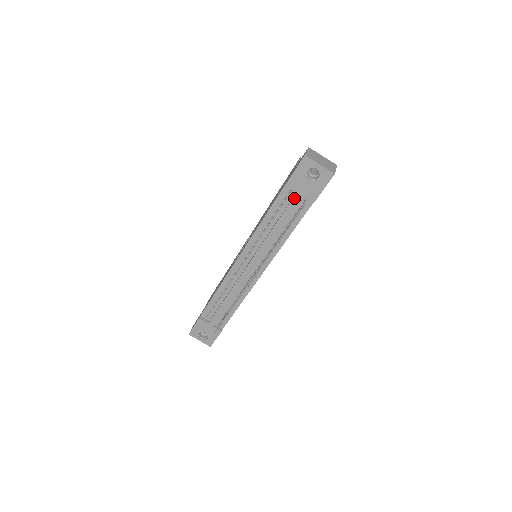
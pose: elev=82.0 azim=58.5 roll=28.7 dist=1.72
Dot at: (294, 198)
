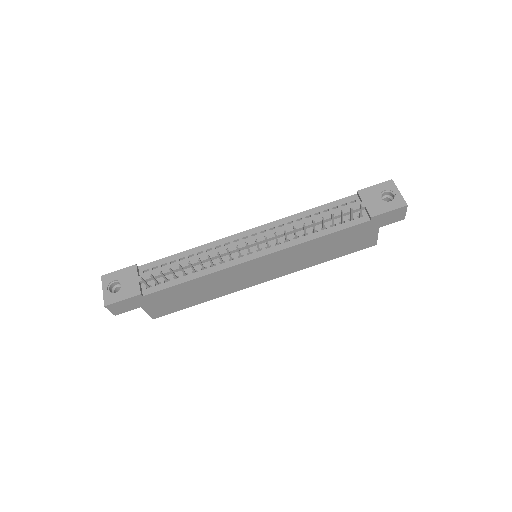
Dot at: (355, 205)
